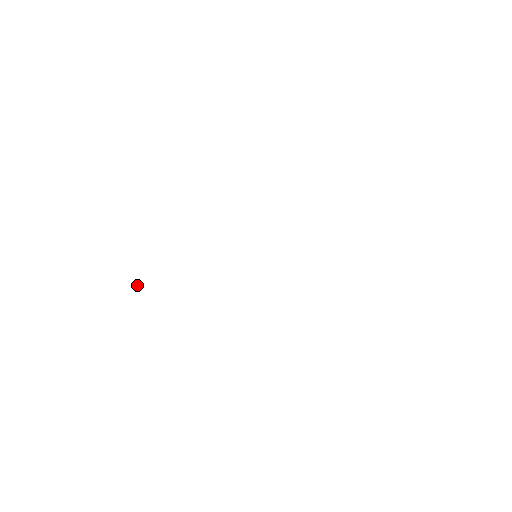
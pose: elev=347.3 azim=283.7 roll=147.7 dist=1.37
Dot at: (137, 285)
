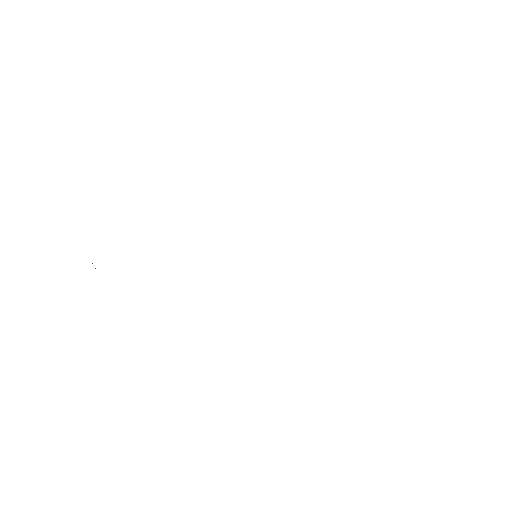
Dot at: occluded
